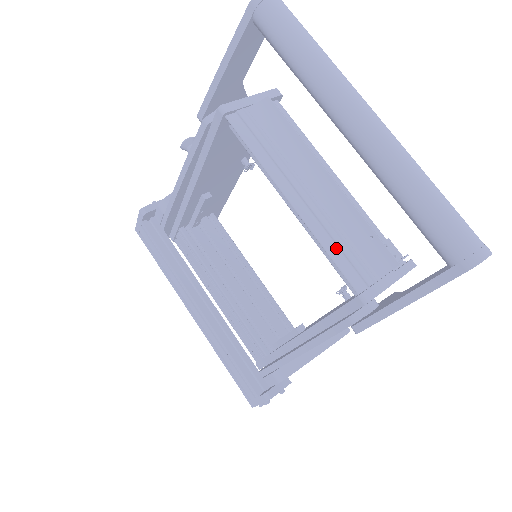
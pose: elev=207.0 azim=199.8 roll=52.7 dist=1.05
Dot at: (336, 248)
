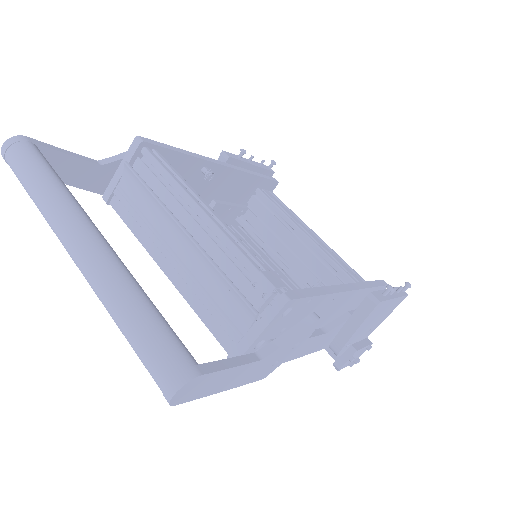
Dot at: (205, 309)
